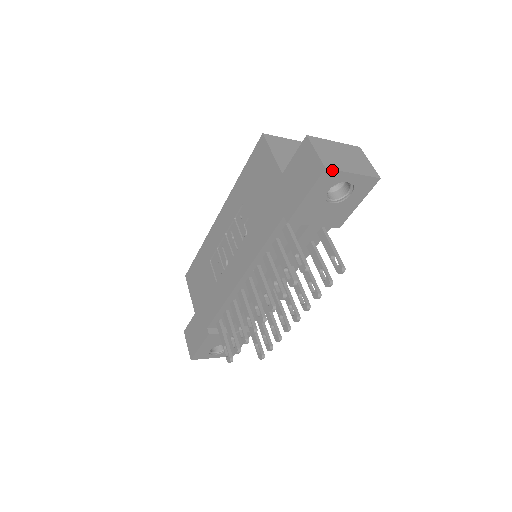
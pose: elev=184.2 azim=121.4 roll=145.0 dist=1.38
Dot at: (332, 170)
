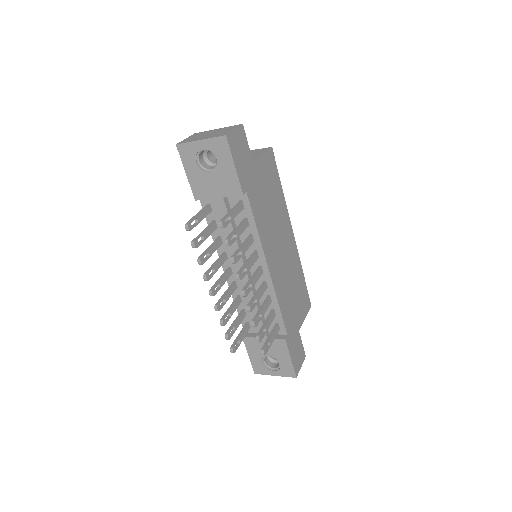
Dot at: (182, 144)
